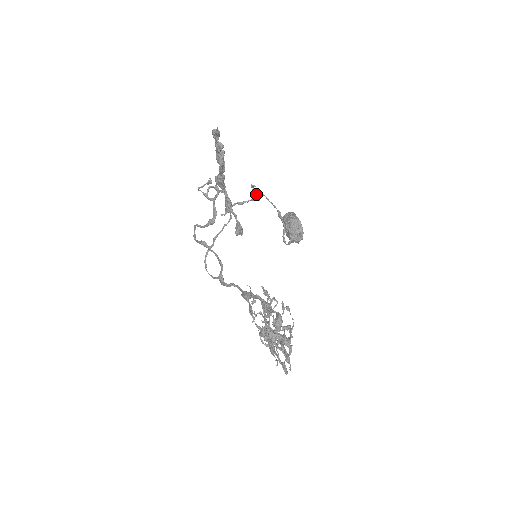
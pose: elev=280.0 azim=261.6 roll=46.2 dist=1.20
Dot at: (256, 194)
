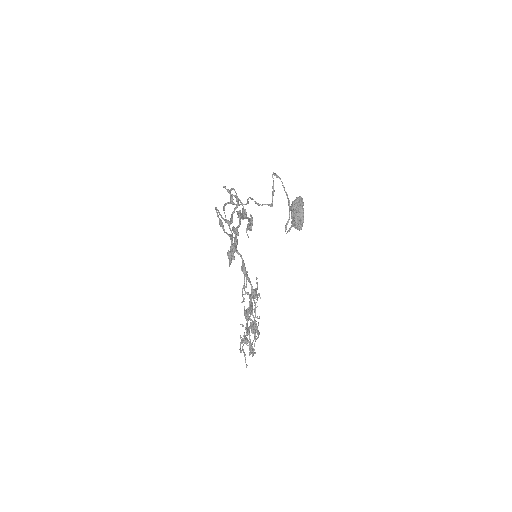
Dot at: (272, 195)
